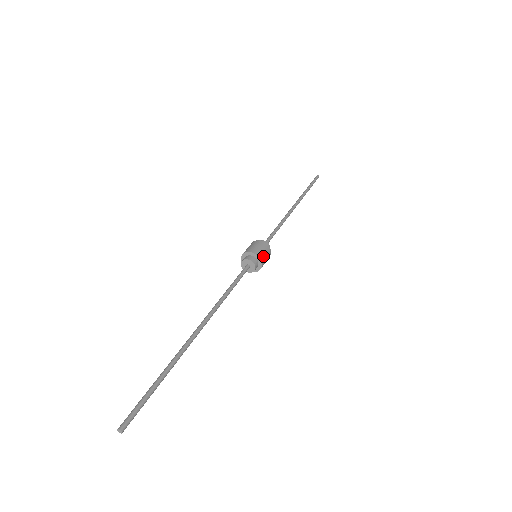
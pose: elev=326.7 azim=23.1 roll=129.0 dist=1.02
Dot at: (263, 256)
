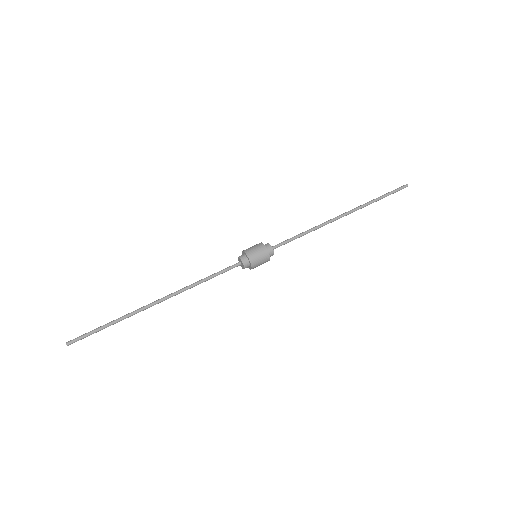
Dot at: (254, 256)
